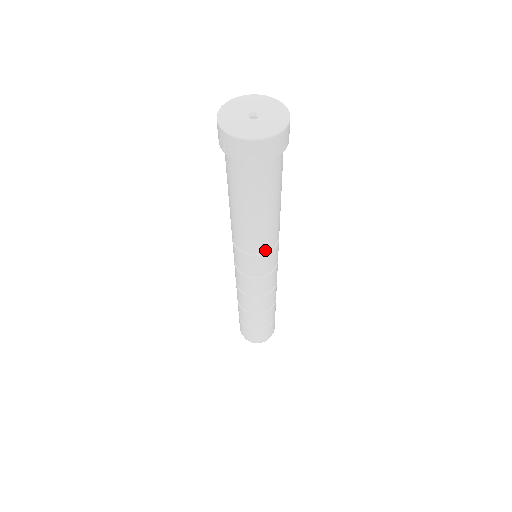
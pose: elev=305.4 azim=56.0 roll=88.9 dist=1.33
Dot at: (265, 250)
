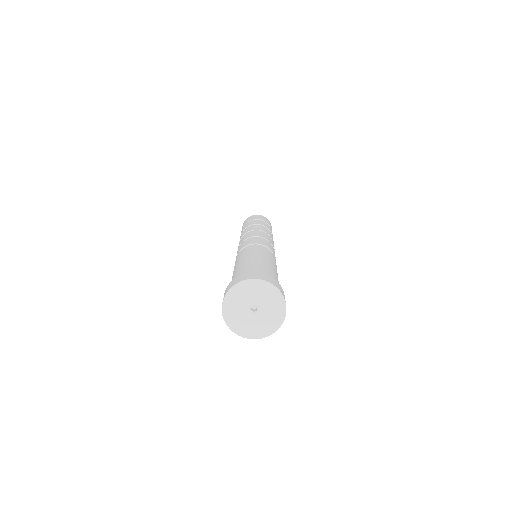
Dot at: occluded
